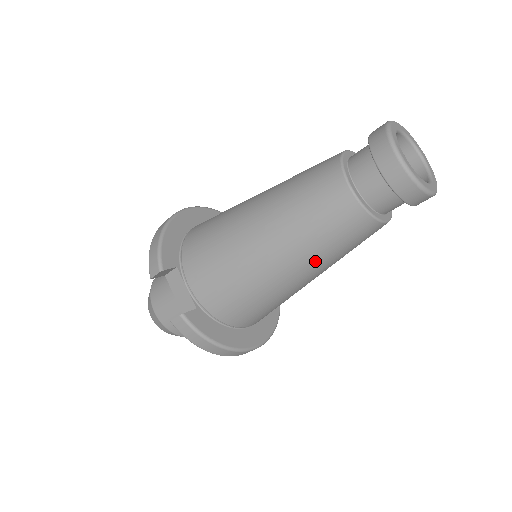
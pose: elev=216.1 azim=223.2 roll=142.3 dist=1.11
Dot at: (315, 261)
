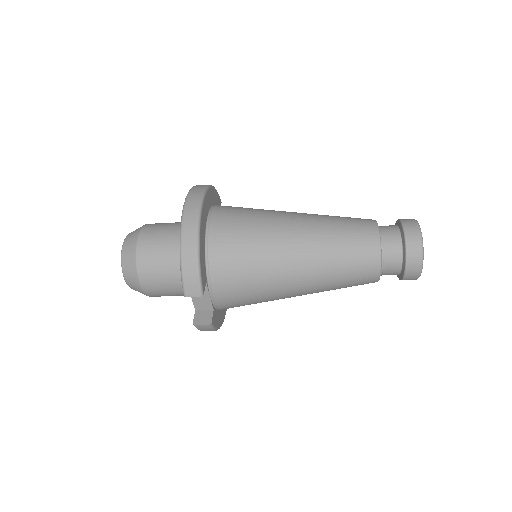
Dot at: occluded
